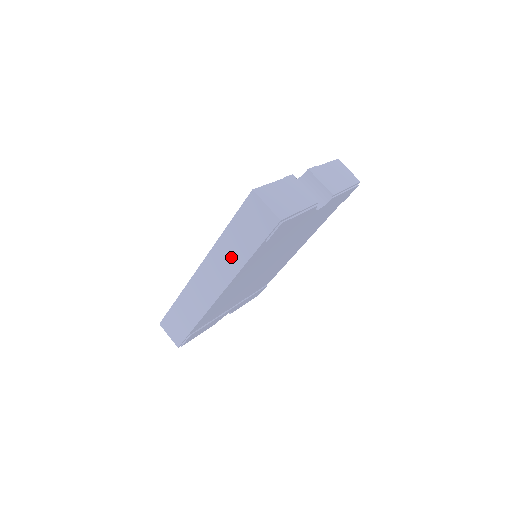
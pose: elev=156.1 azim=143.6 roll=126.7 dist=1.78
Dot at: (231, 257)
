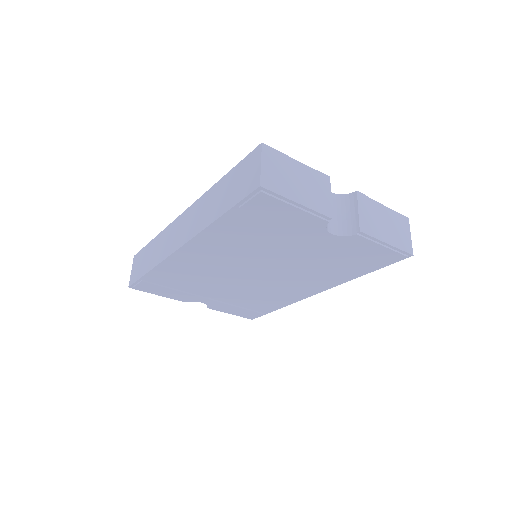
Dot at: (208, 211)
